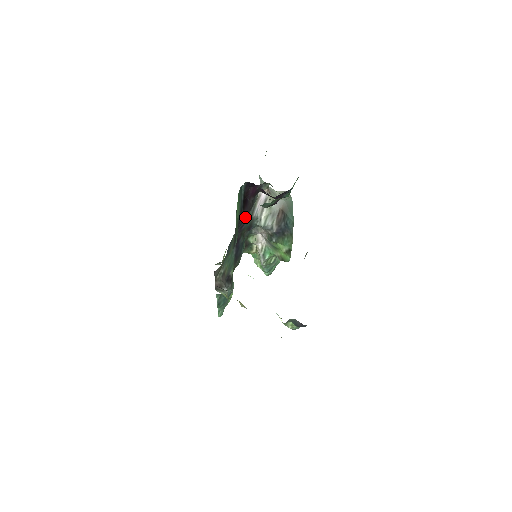
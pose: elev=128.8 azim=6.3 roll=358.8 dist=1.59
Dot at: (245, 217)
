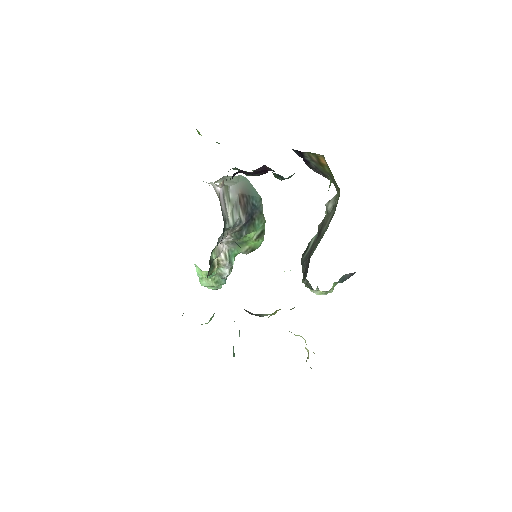
Dot at: occluded
